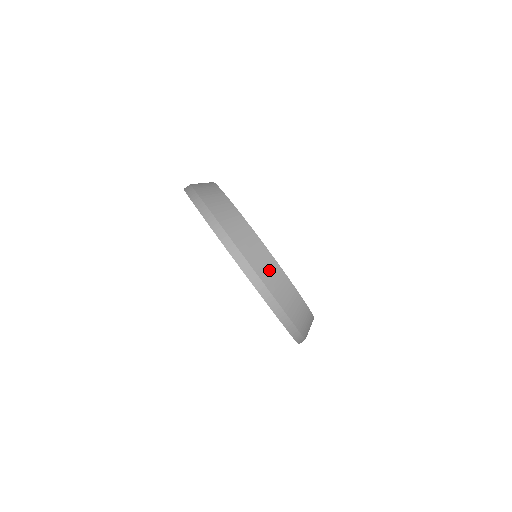
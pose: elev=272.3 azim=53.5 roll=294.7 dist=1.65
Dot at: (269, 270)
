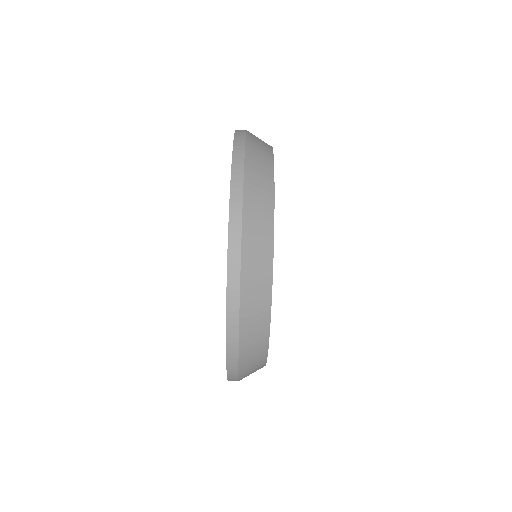
Dot at: occluded
